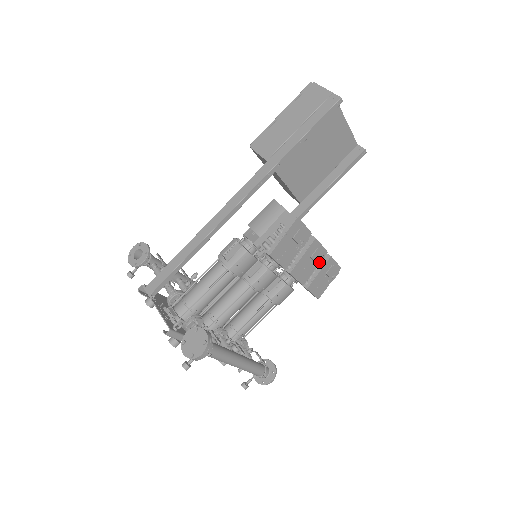
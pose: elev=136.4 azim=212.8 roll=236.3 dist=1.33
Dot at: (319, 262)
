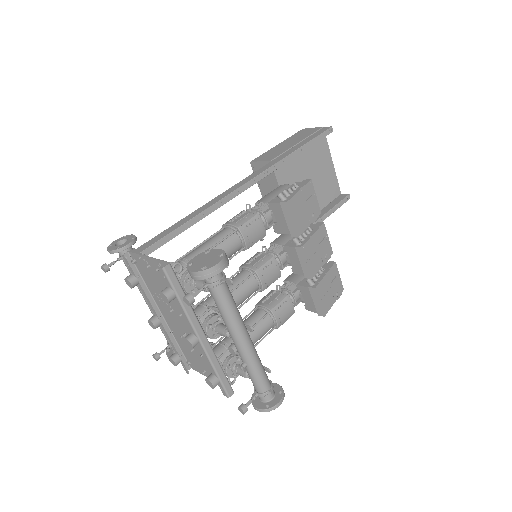
Dot at: (327, 257)
